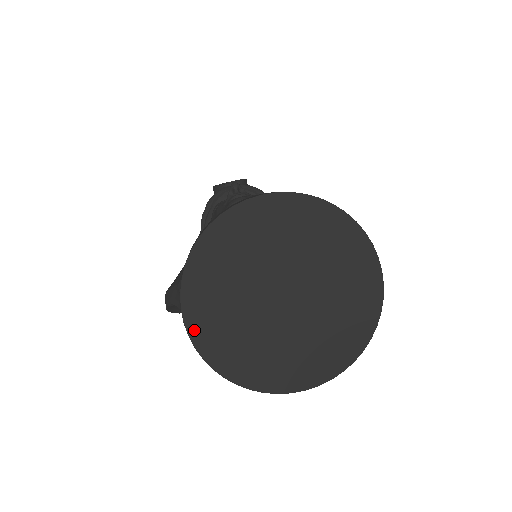
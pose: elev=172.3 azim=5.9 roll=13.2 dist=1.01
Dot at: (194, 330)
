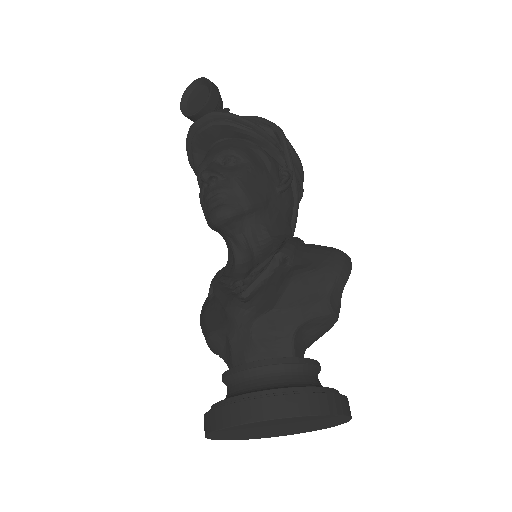
Dot at: occluded
